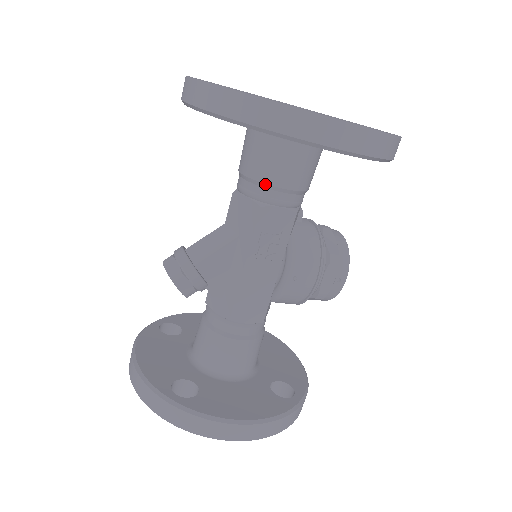
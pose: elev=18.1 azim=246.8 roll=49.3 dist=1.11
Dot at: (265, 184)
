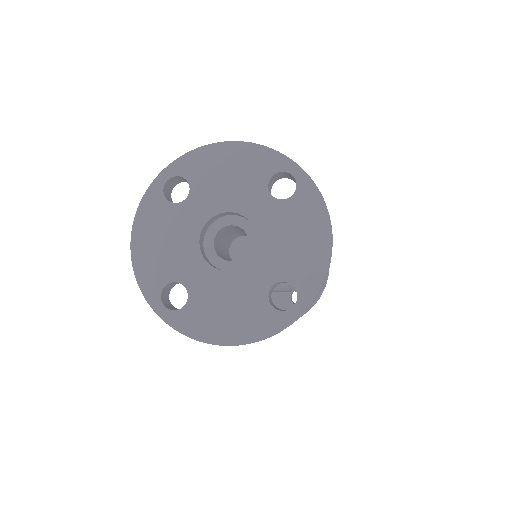
Dot at: occluded
